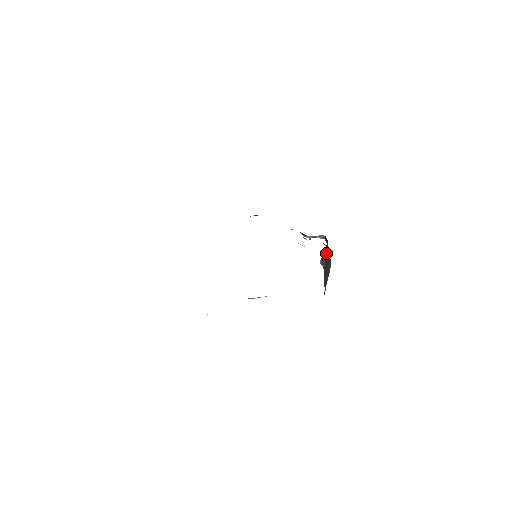
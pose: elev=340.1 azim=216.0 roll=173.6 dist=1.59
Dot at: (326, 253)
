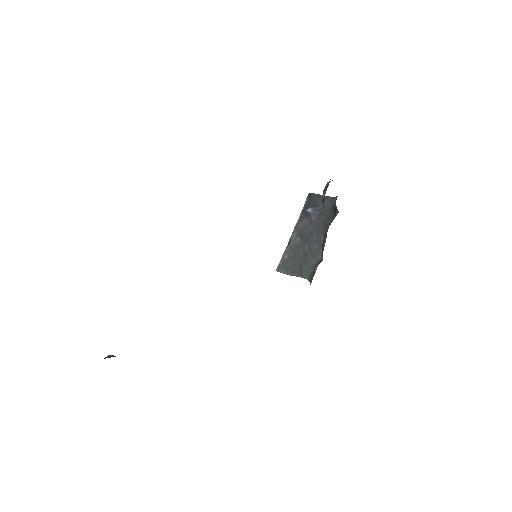
Dot at: (321, 218)
